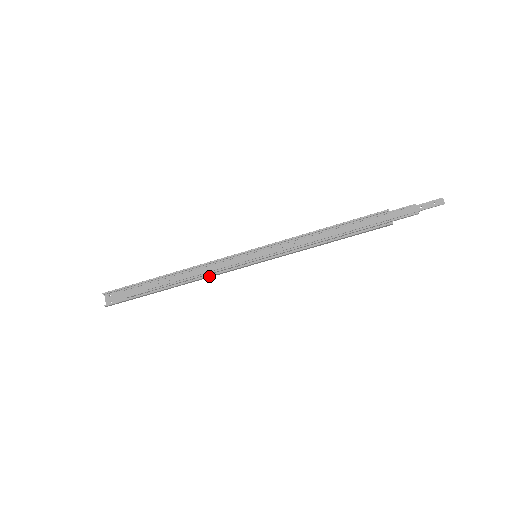
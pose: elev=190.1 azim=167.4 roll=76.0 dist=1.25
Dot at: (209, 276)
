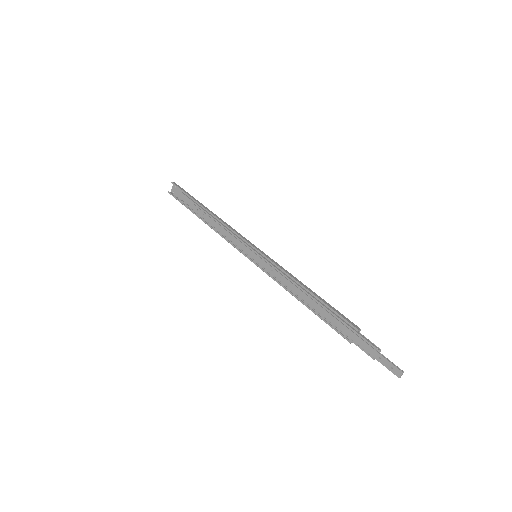
Dot at: occluded
